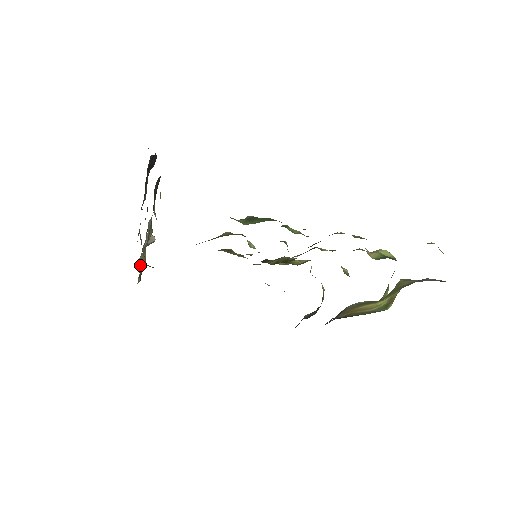
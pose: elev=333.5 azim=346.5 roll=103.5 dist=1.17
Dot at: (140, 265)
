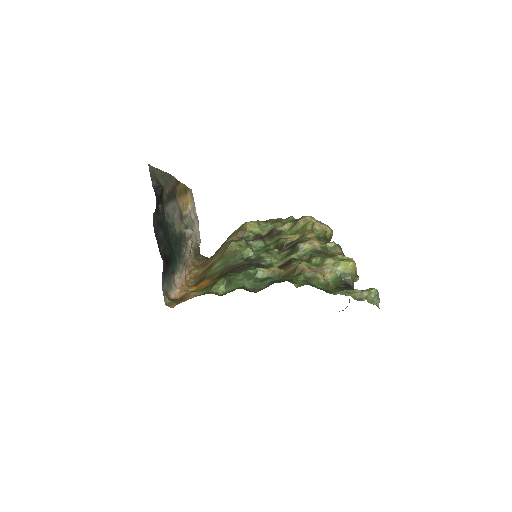
Dot at: (189, 267)
